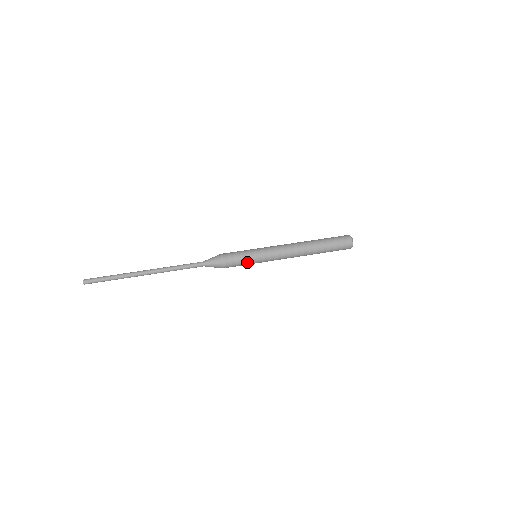
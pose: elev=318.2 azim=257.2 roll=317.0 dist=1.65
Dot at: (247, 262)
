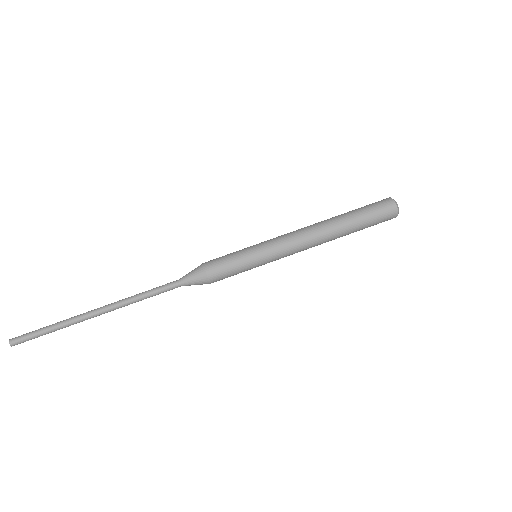
Dot at: (242, 264)
